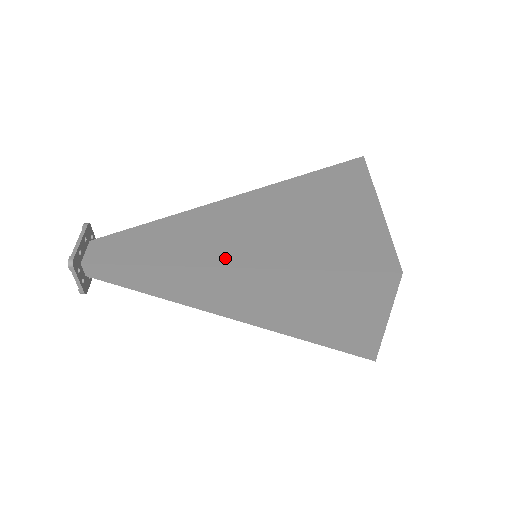
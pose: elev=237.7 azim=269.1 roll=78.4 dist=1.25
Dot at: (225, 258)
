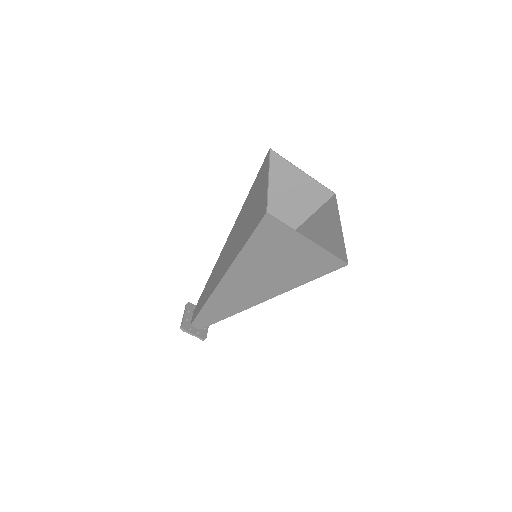
Dot at: (222, 273)
